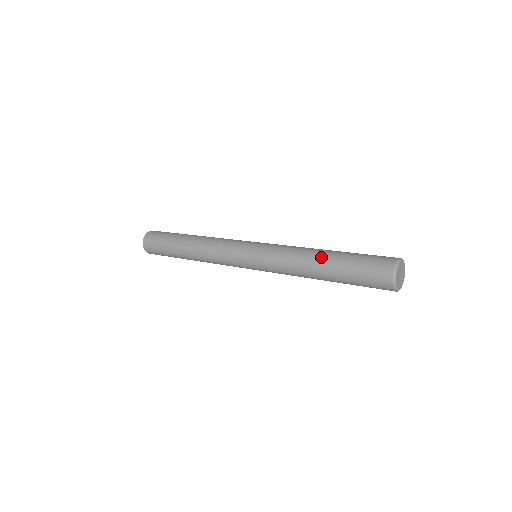
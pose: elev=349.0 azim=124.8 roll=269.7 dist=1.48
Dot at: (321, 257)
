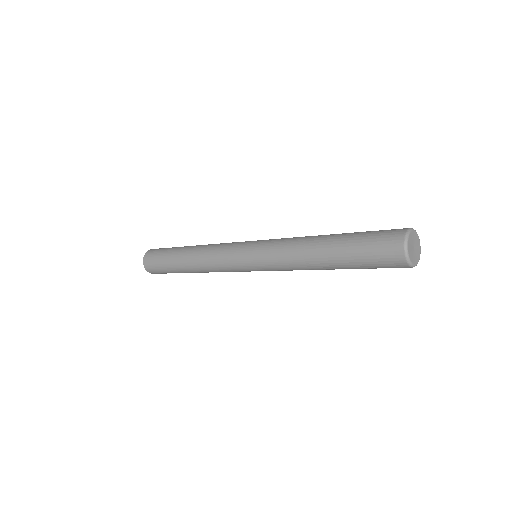
Dot at: (324, 238)
